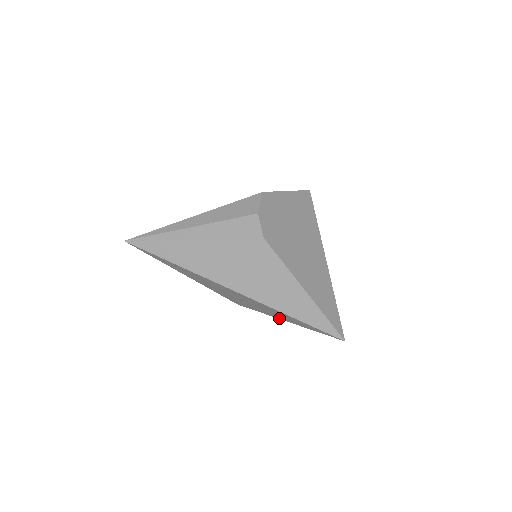
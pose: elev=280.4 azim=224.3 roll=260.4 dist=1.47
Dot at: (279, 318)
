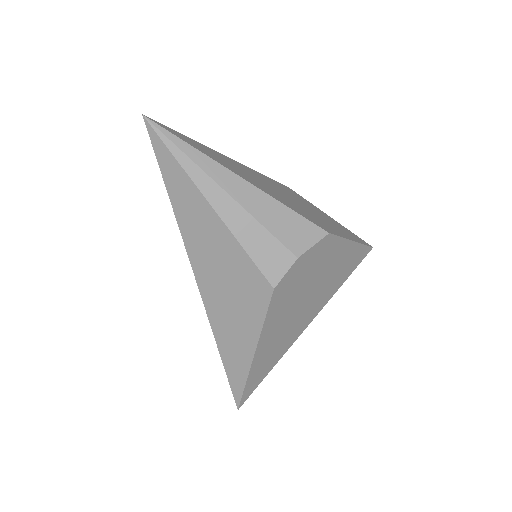
Dot at: occluded
